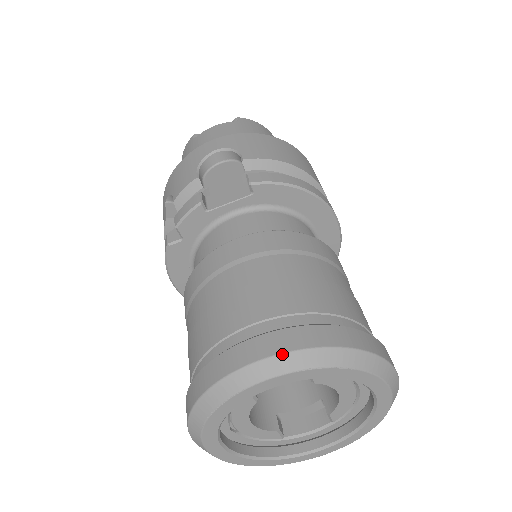
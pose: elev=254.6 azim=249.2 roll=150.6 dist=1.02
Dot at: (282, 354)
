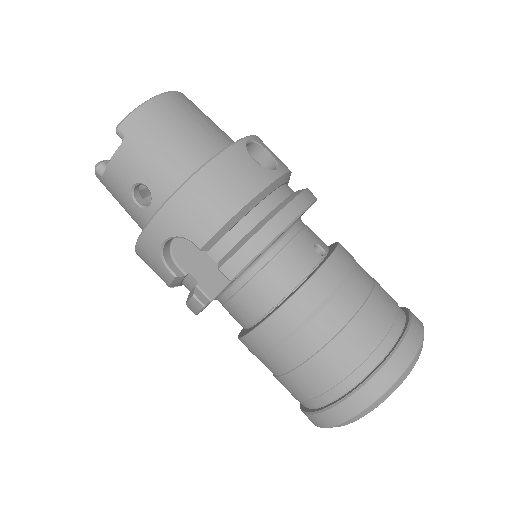
Dot at: (355, 416)
